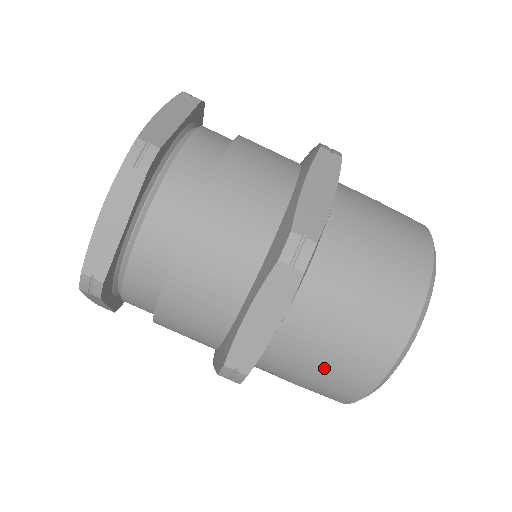
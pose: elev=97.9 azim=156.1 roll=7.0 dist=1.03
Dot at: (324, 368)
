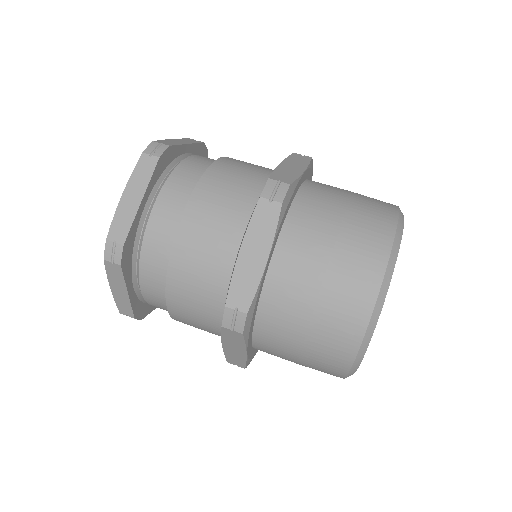
Dot at: occluded
